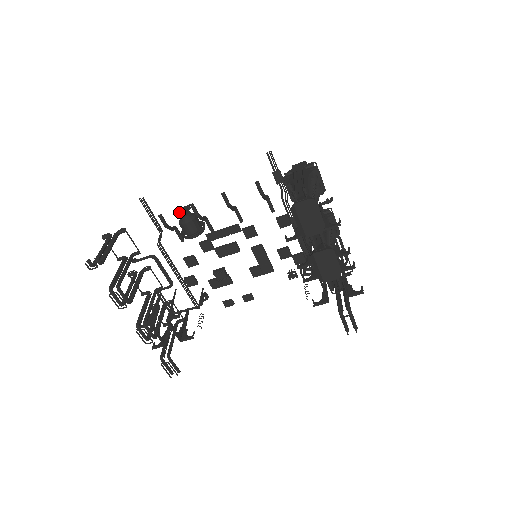
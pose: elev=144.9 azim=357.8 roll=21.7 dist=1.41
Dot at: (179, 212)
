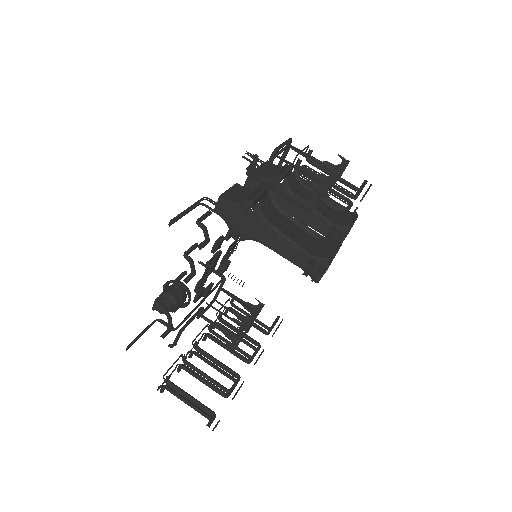
Dot at: occluded
